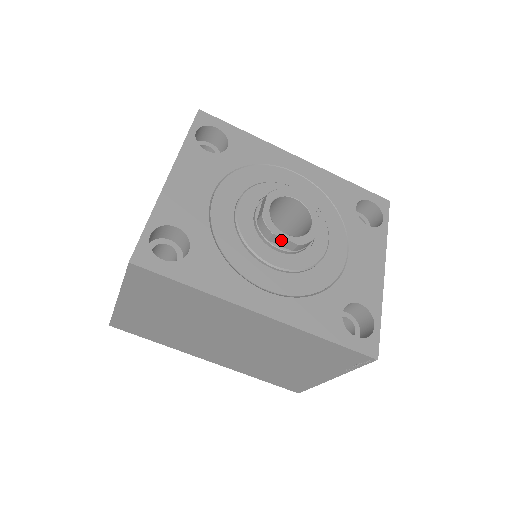
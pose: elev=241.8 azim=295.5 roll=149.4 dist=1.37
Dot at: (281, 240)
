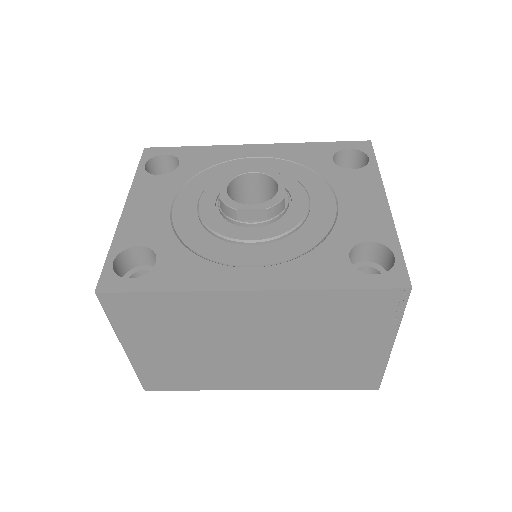
Dot at: (248, 213)
